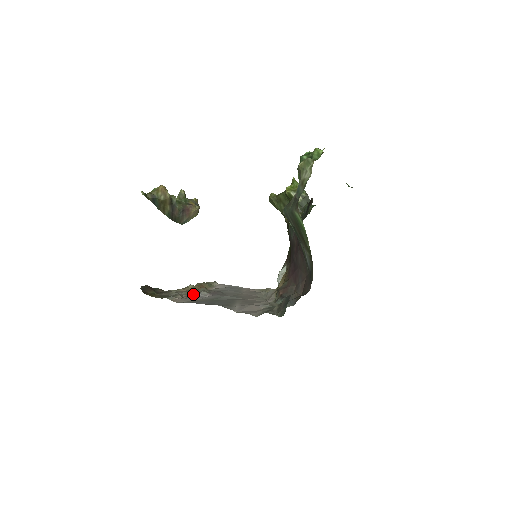
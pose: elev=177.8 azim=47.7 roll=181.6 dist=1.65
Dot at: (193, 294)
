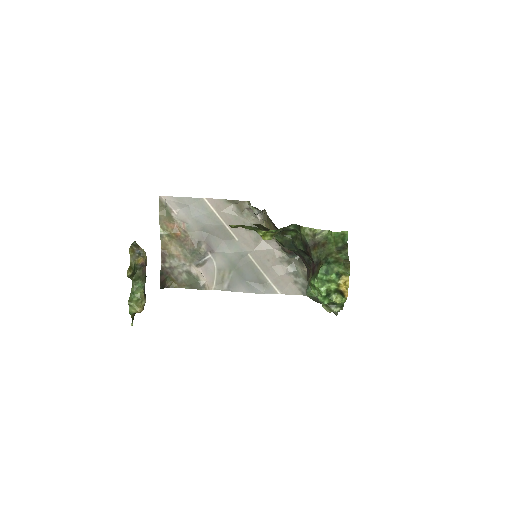
Dot at: (197, 260)
